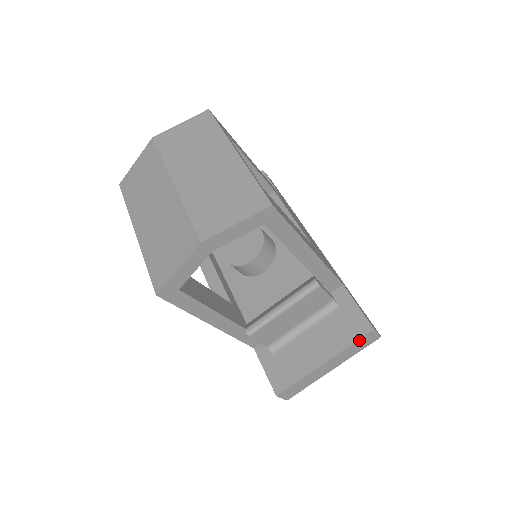
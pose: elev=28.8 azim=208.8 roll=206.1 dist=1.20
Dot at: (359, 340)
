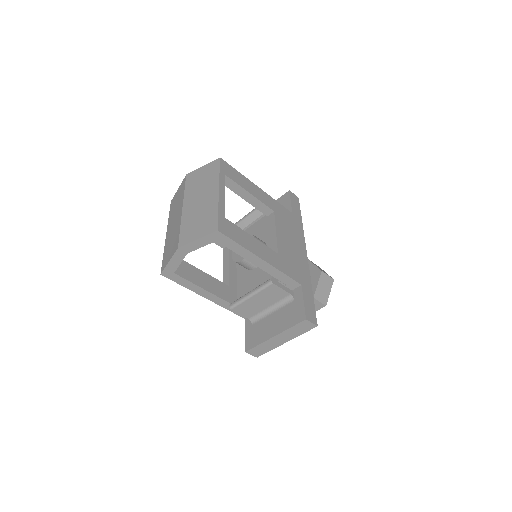
Dot at: (297, 325)
